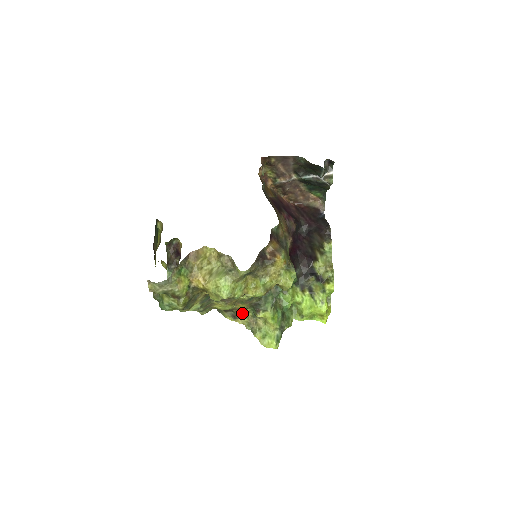
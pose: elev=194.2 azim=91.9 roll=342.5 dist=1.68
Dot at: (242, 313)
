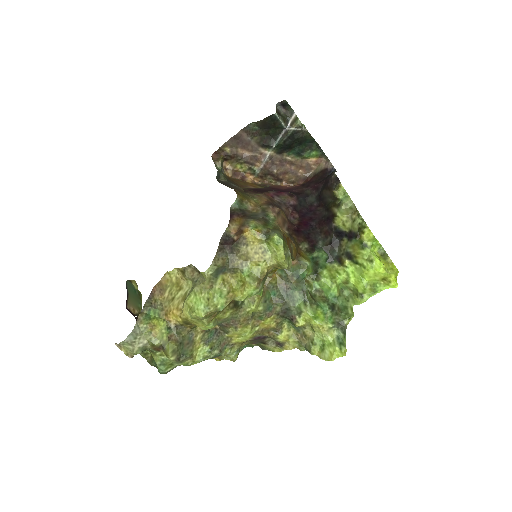
Dot at: (279, 333)
